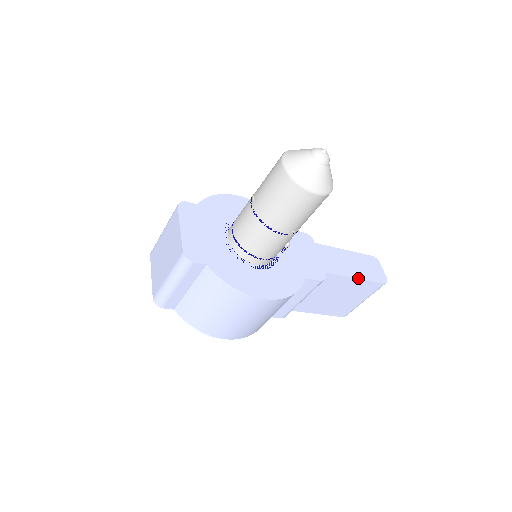
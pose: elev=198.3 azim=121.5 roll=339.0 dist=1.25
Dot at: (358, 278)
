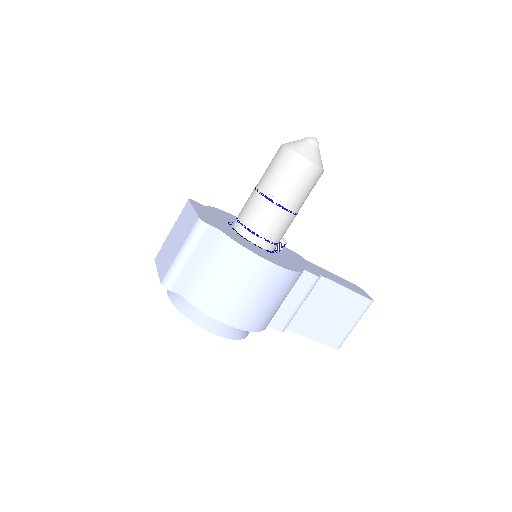
Dot at: (348, 288)
